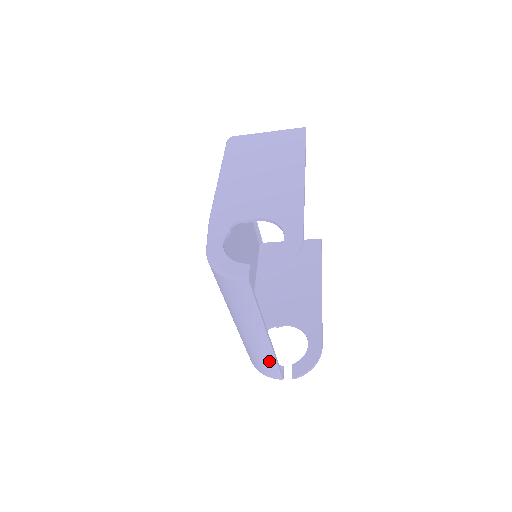
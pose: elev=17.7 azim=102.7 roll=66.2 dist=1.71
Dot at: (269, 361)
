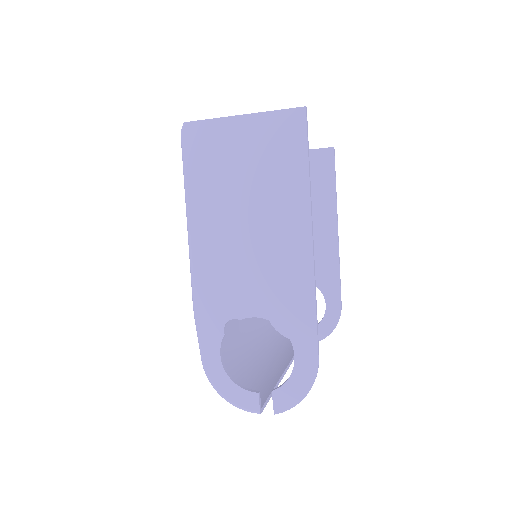
Dot at: occluded
